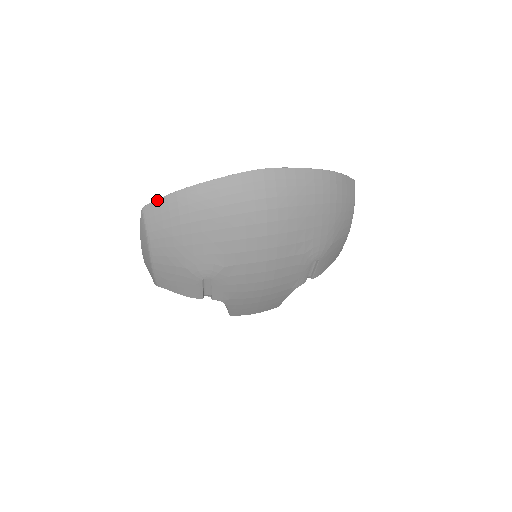
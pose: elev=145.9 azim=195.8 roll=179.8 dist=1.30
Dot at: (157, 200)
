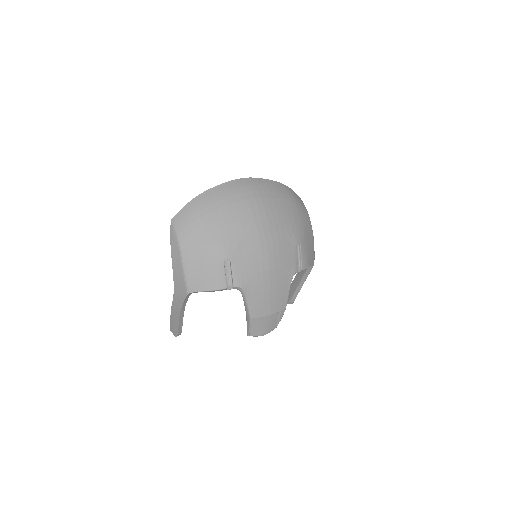
Dot at: (181, 209)
